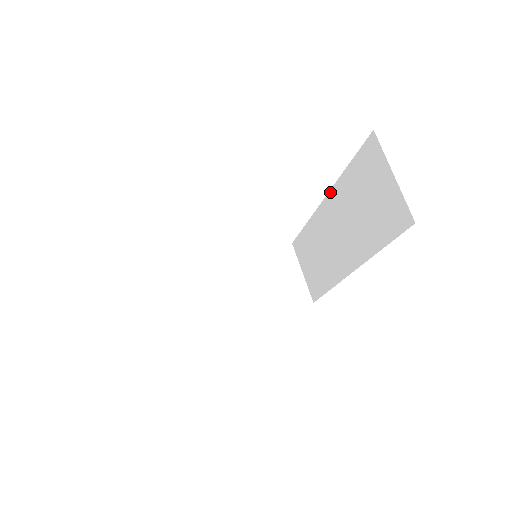
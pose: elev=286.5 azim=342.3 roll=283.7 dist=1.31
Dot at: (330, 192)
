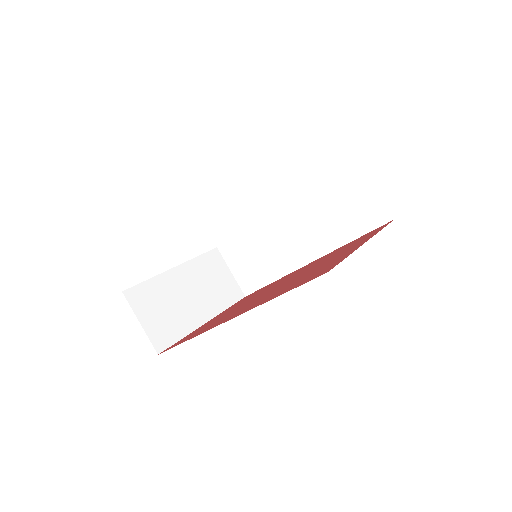
Dot at: (290, 200)
